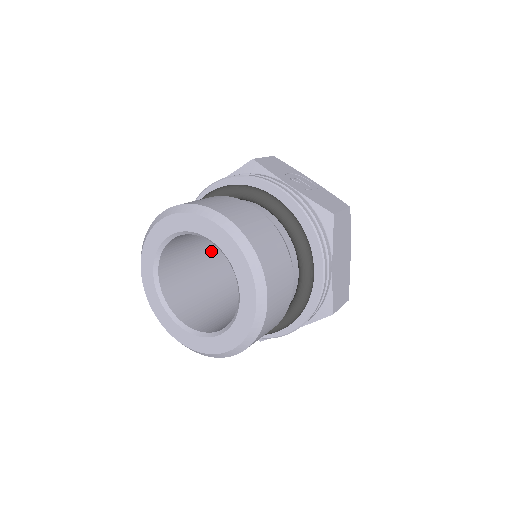
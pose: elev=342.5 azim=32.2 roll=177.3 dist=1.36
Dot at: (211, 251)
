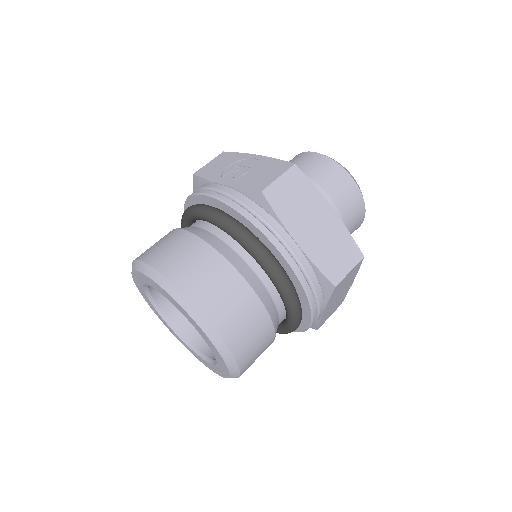
Dot at: occluded
